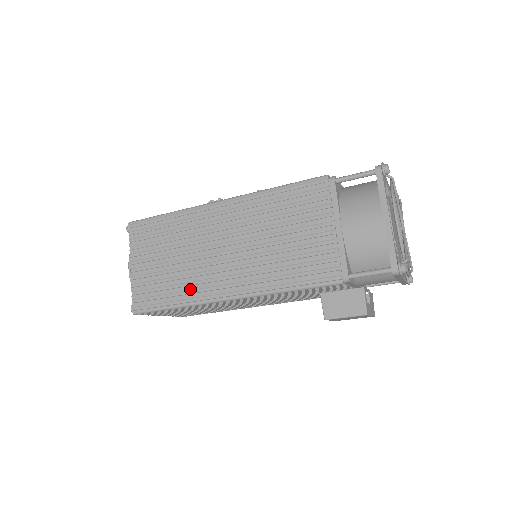
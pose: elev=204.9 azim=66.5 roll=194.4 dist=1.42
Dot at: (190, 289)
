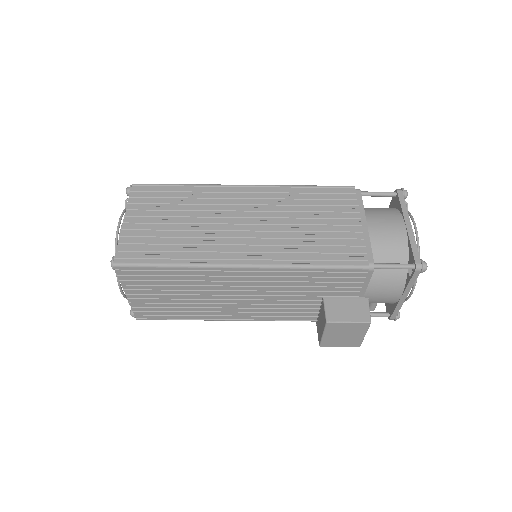
Dot at: (196, 250)
